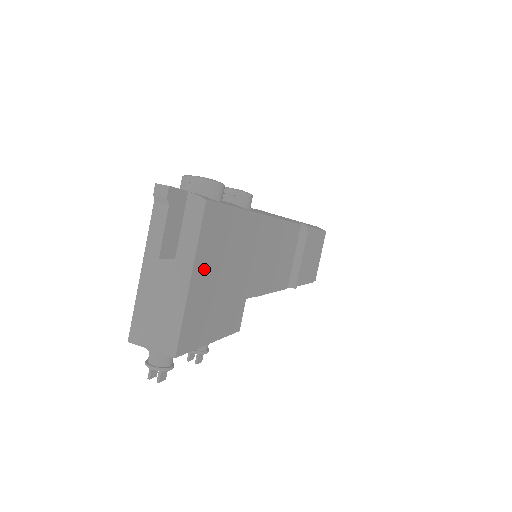
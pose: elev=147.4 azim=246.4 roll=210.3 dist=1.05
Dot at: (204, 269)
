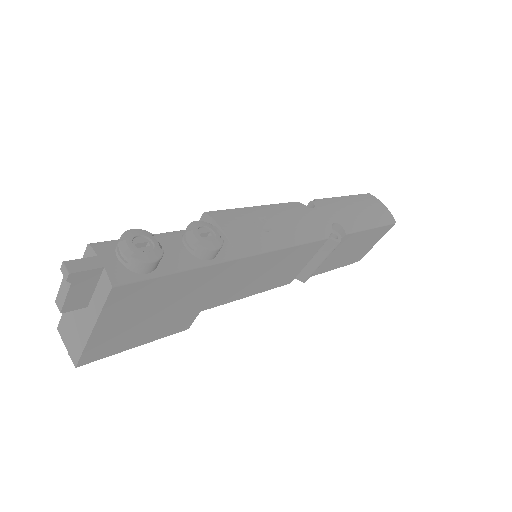
Dot at: (116, 320)
